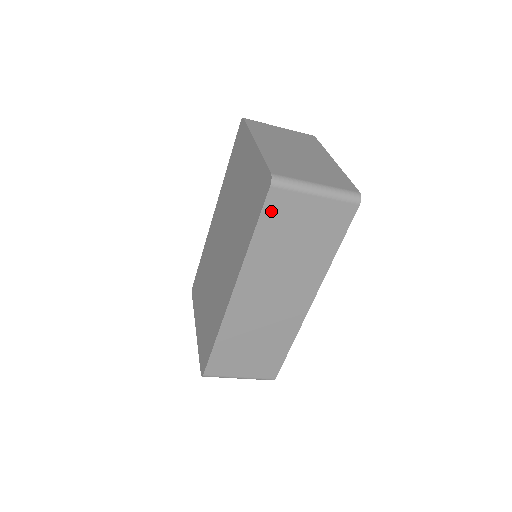
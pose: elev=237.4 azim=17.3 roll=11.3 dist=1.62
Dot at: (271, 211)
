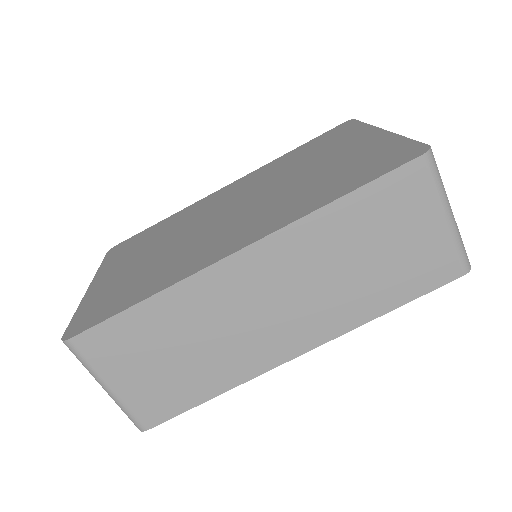
Dot at: (391, 186)
